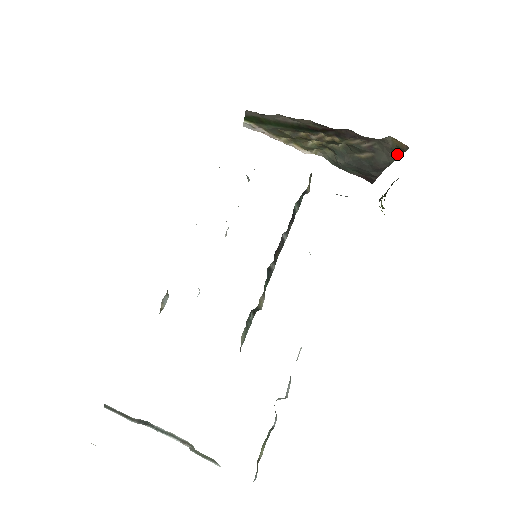
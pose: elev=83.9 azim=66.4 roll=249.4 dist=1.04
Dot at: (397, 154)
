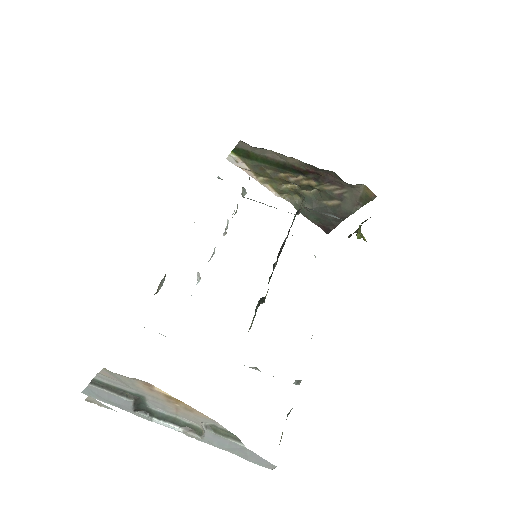
Dot at: (362, 203)
